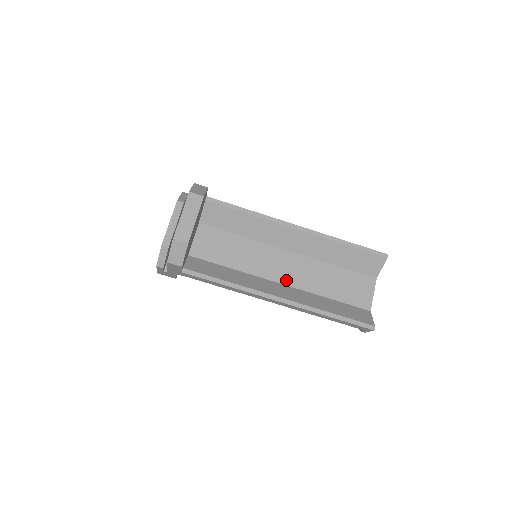
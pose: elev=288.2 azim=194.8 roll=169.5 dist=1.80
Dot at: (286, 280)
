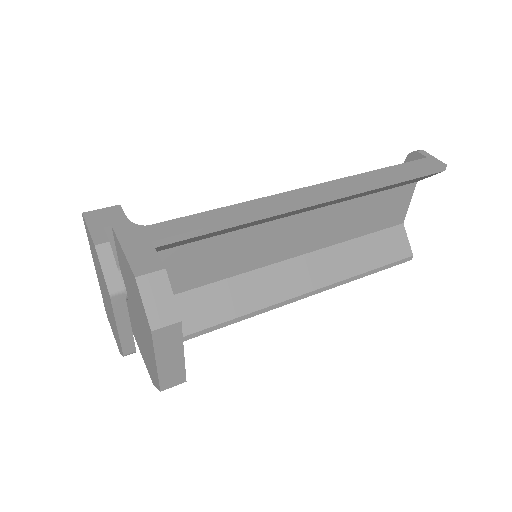
Dot at: (299, 250)
